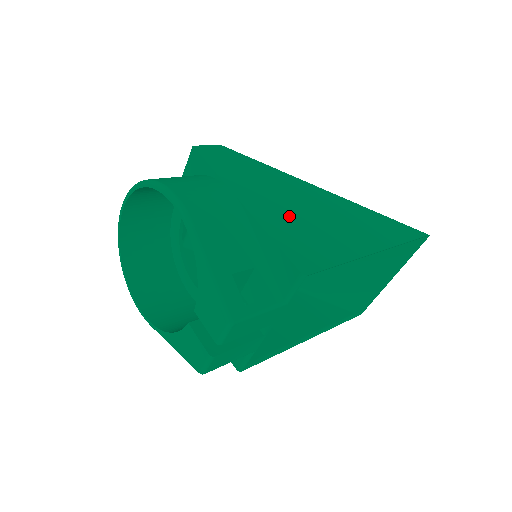
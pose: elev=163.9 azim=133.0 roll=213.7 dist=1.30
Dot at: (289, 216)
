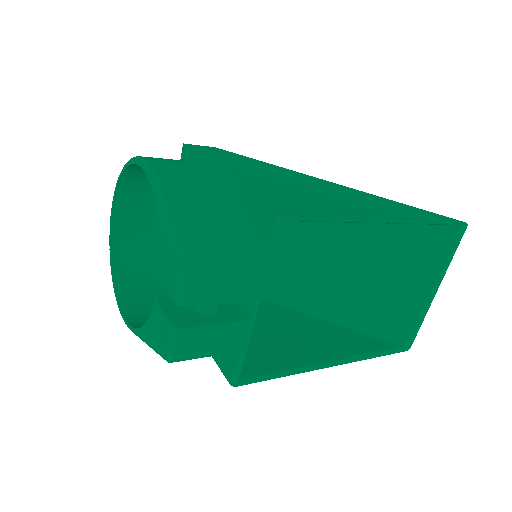
Dot at: (277, 186)
